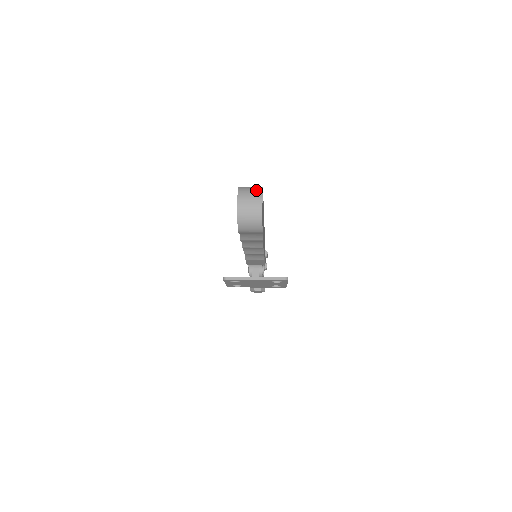
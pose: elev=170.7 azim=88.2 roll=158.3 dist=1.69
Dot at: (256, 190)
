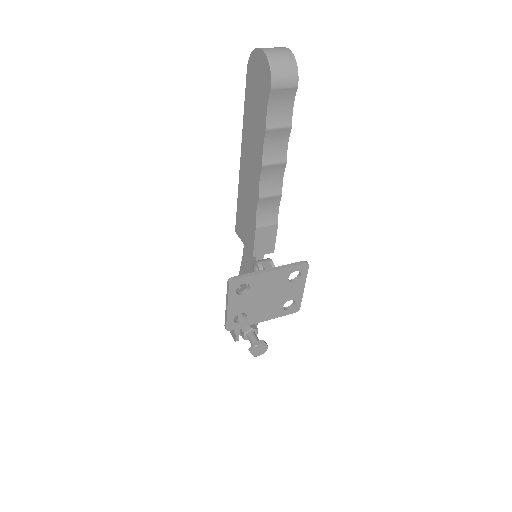
Dot at: occluded
